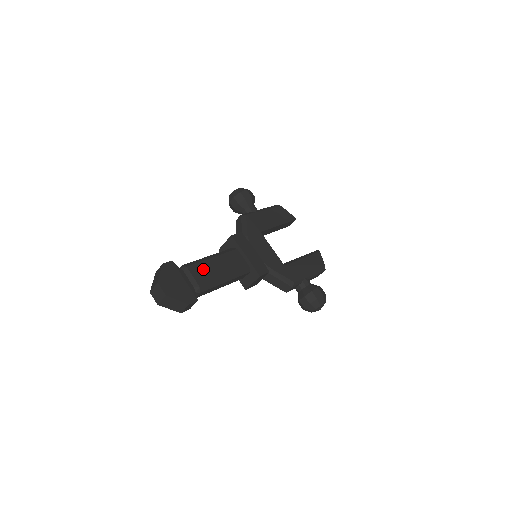
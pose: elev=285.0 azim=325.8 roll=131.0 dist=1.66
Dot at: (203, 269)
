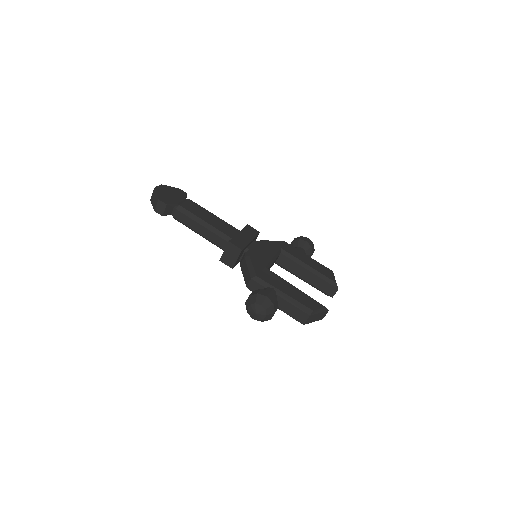
Dot at: (197, 208)
